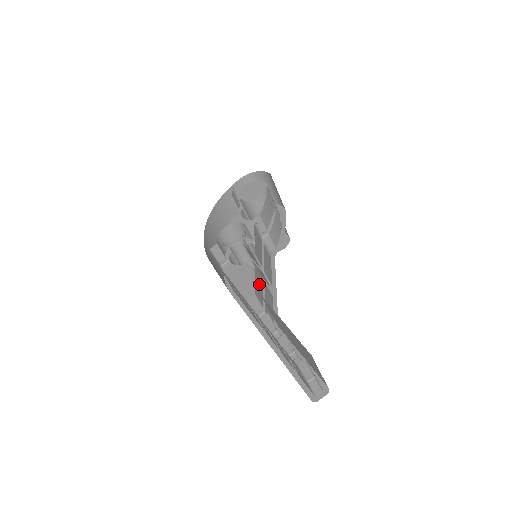
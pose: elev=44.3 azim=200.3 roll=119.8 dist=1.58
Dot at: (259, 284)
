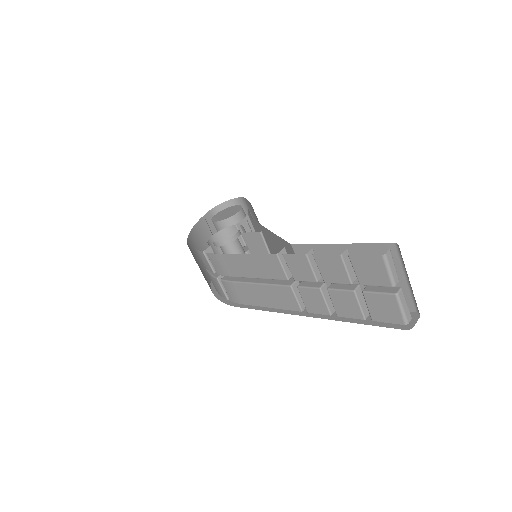
Dot at: occluded
